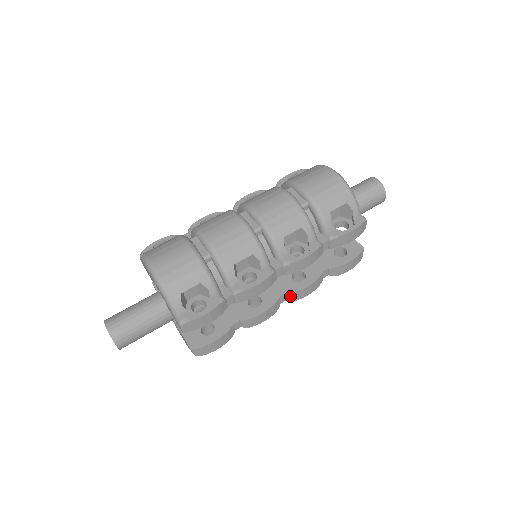
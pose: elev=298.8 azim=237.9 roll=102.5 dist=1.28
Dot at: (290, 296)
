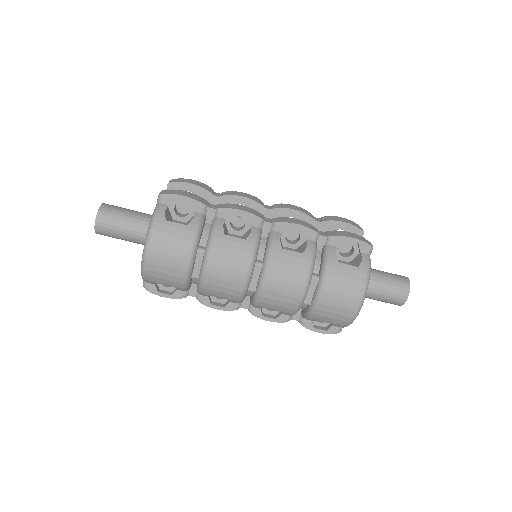
Dot at: occluded
